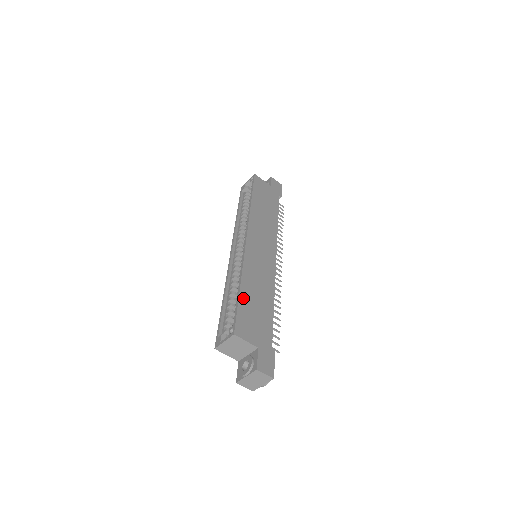
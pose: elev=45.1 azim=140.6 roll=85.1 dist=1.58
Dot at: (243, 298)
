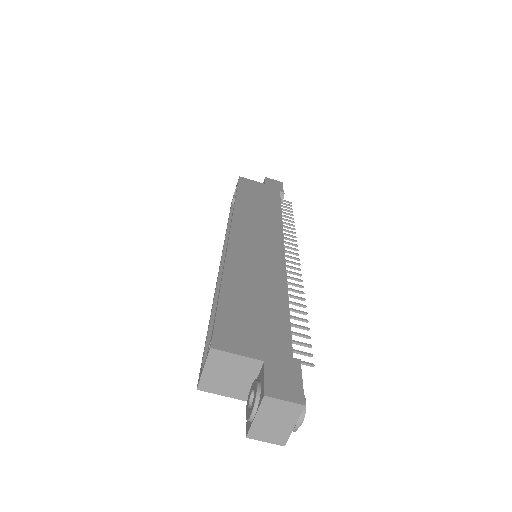
Dot at: (227, 298)
